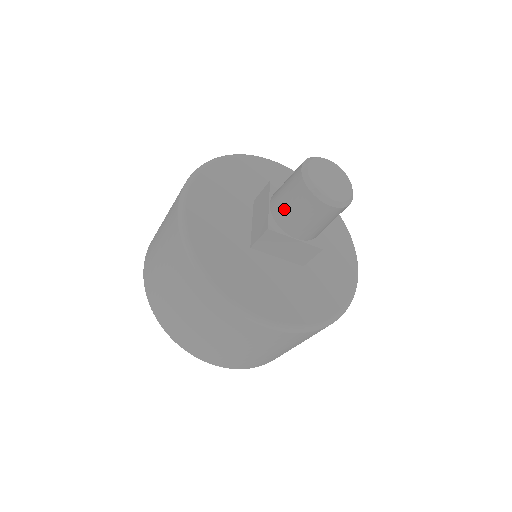
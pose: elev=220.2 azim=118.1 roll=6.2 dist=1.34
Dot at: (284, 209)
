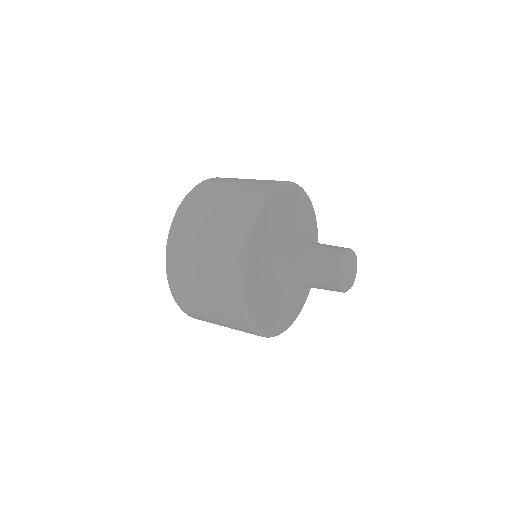
Dot at: (314, 259)
